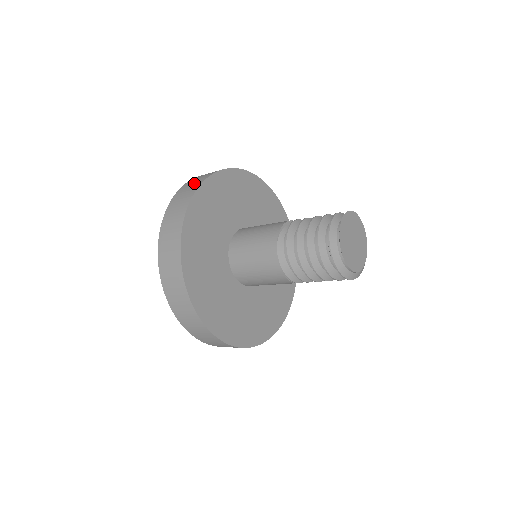
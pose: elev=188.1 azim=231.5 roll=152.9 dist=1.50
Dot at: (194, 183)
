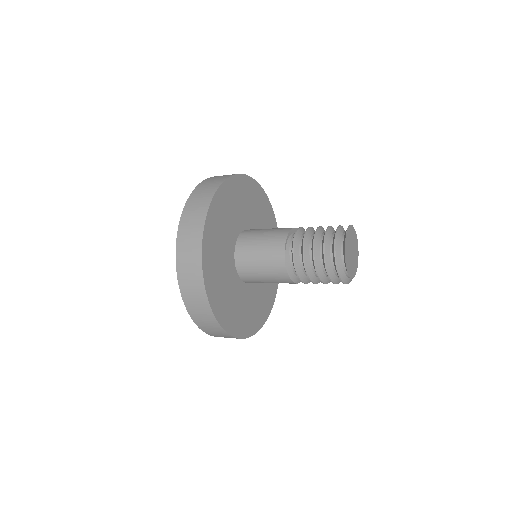
Dot at: (194, 220)
